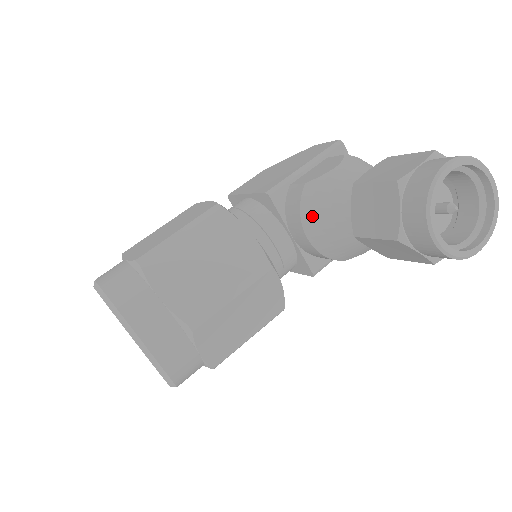
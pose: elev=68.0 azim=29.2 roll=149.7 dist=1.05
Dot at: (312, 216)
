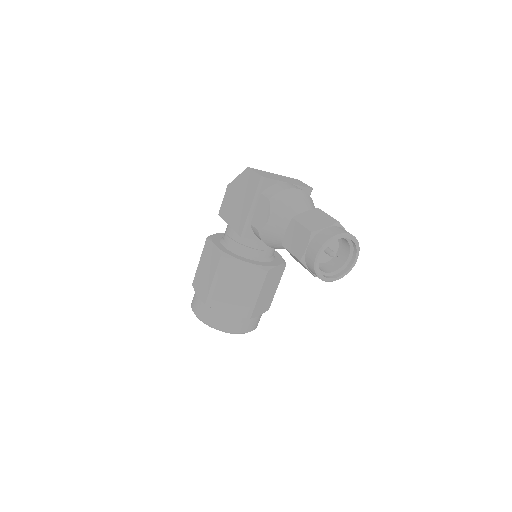
Dot at: (272, 245)
